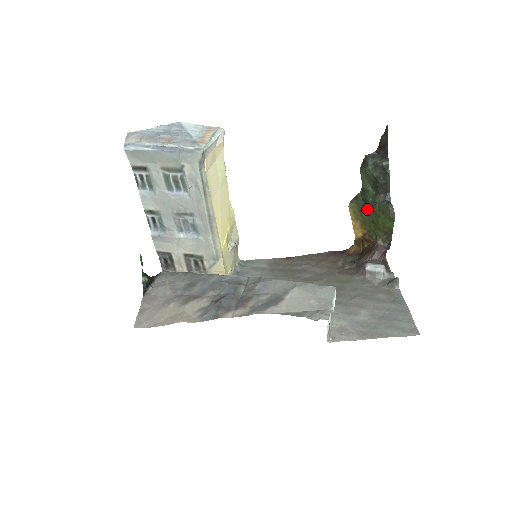
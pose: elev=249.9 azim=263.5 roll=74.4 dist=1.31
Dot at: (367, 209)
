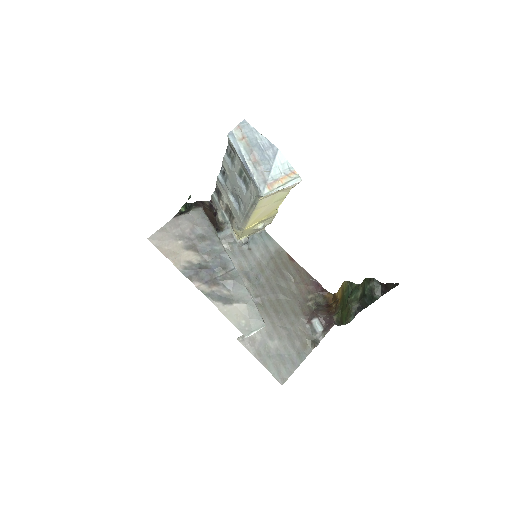
Dot at: (348, 297)
